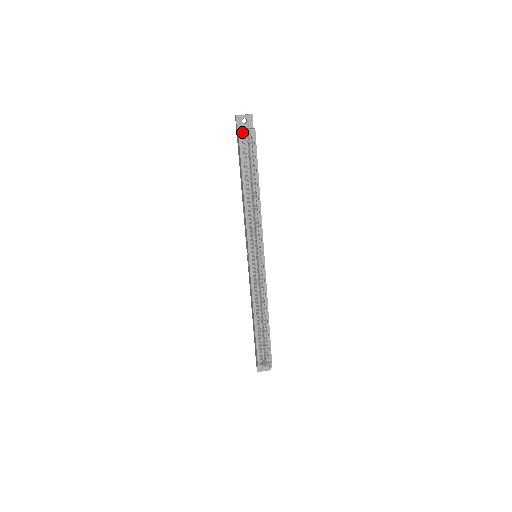
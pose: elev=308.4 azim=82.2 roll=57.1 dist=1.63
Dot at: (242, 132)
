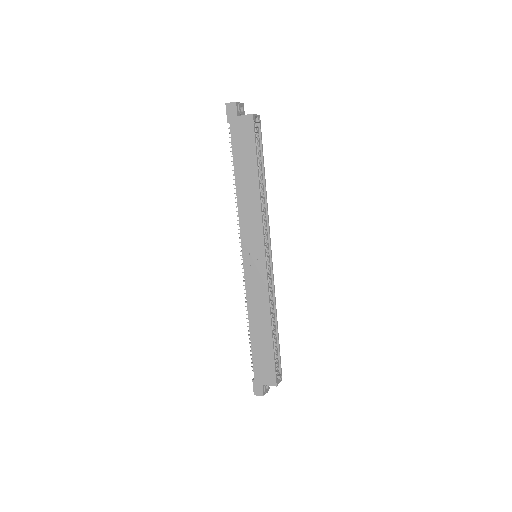
Dot at: (255, 117)
